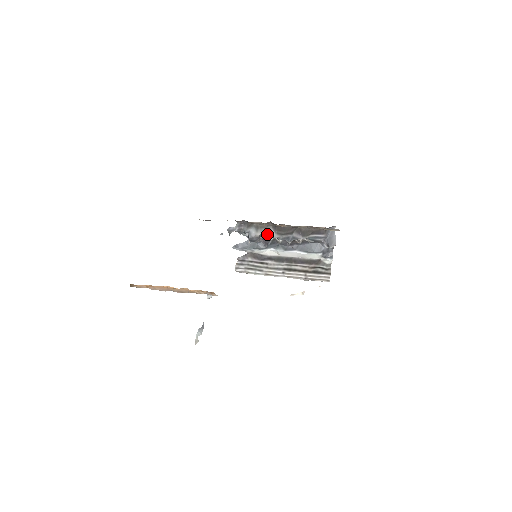
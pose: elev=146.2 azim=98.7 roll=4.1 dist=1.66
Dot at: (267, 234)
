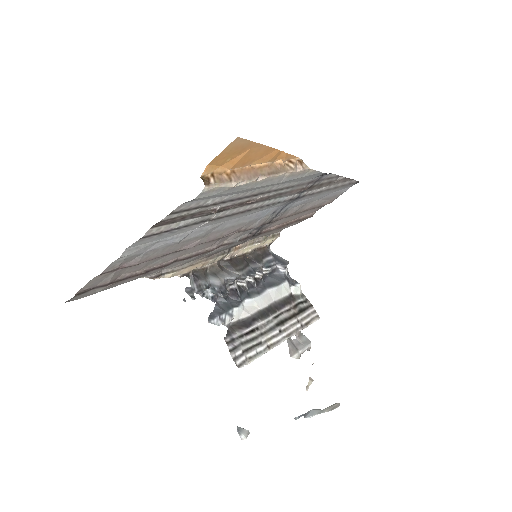
Dot at: (229, 276)
